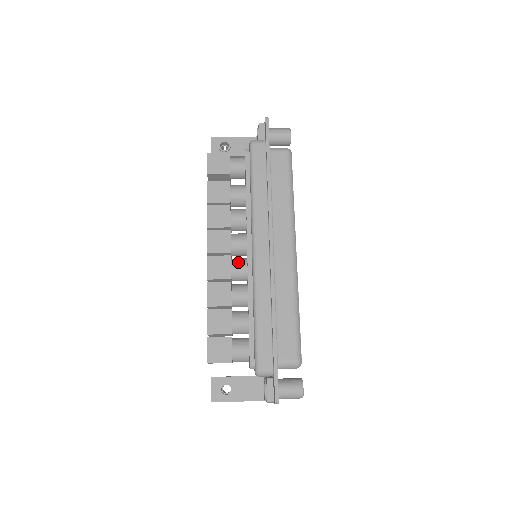
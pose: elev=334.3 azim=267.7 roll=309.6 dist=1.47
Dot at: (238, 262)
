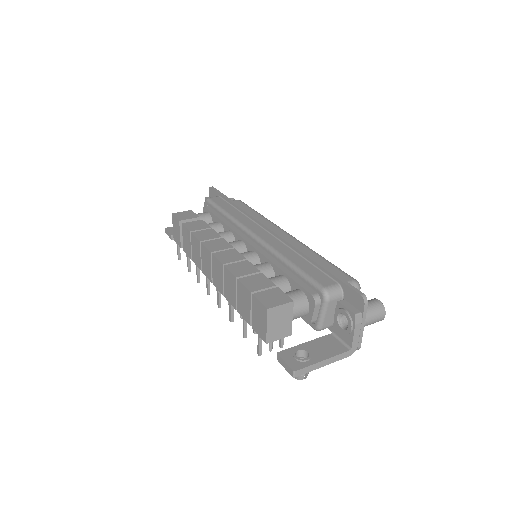
Dot at: (244, 252)
